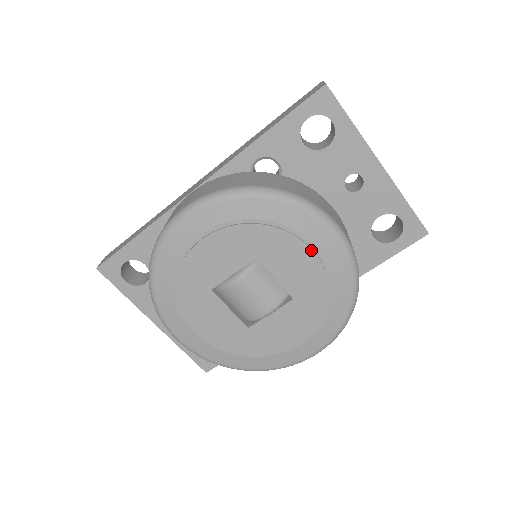
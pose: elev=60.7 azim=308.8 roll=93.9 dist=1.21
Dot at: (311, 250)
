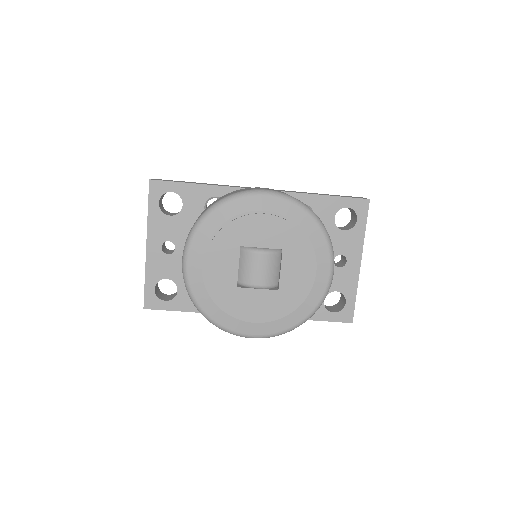
Dot at: (313, 269)
